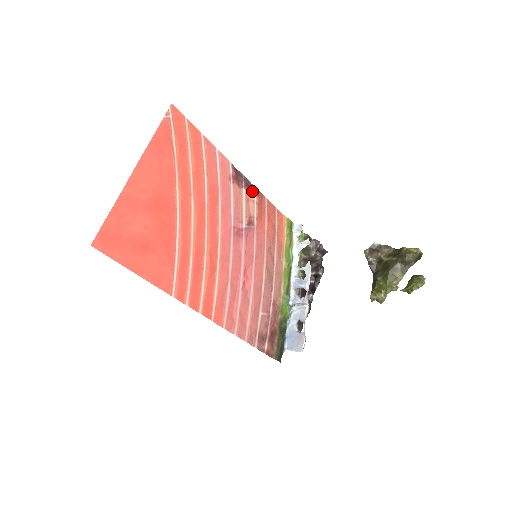
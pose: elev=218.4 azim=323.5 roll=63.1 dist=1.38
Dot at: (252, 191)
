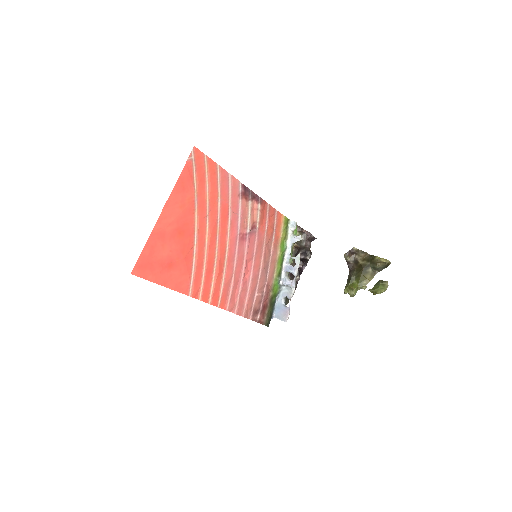
Dot at: (257, 201)
